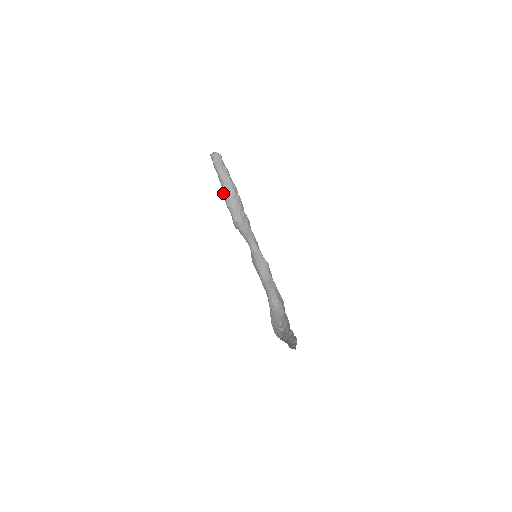
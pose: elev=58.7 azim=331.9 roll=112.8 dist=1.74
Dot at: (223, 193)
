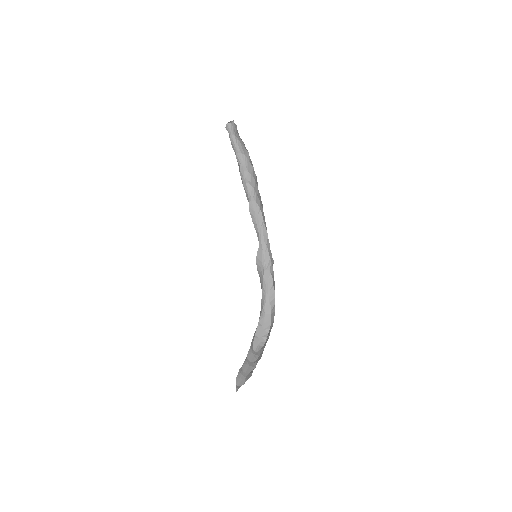
Dot at: (240, 170)
